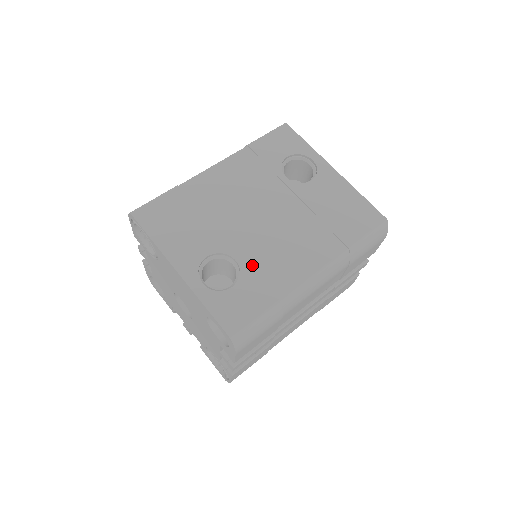
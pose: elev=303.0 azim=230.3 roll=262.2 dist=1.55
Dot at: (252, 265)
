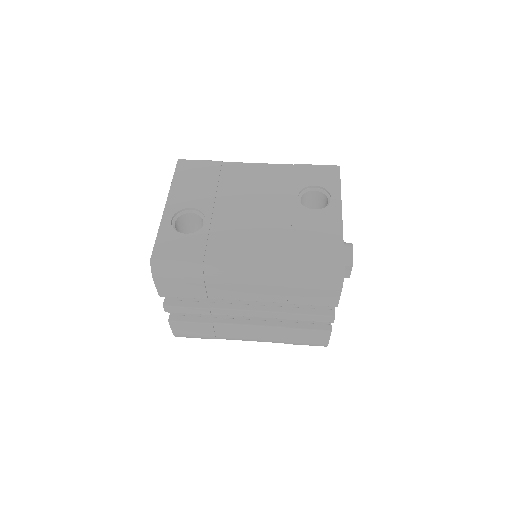
Dot at: (212, 231)
